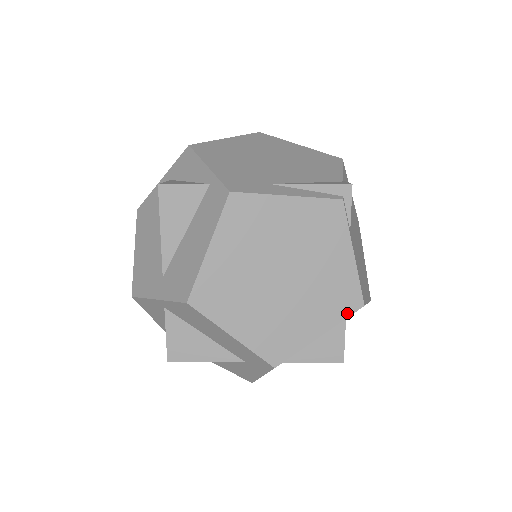
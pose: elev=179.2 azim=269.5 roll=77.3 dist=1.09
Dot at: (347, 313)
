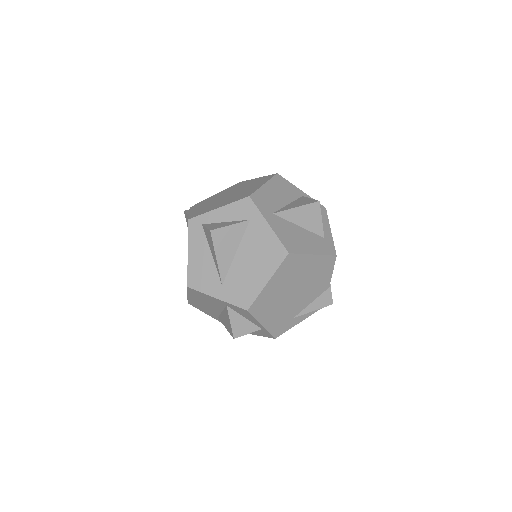
Dot at: occluded
